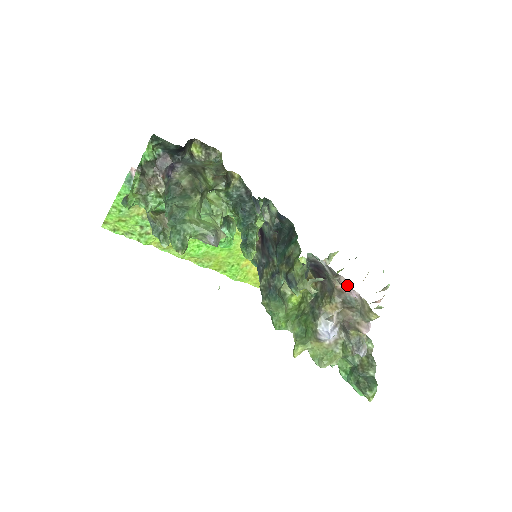
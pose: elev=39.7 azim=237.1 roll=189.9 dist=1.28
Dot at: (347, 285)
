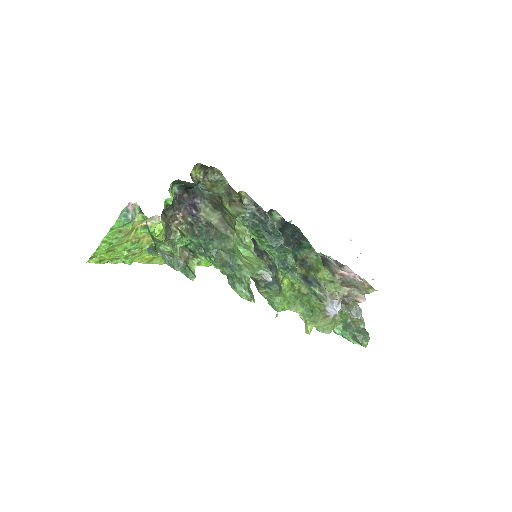
Dot at: (350, 272)
